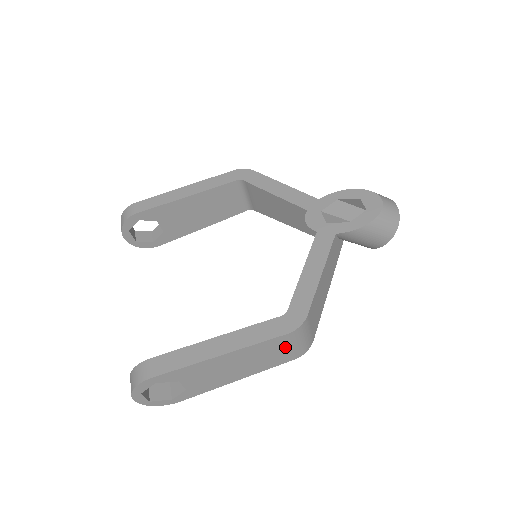
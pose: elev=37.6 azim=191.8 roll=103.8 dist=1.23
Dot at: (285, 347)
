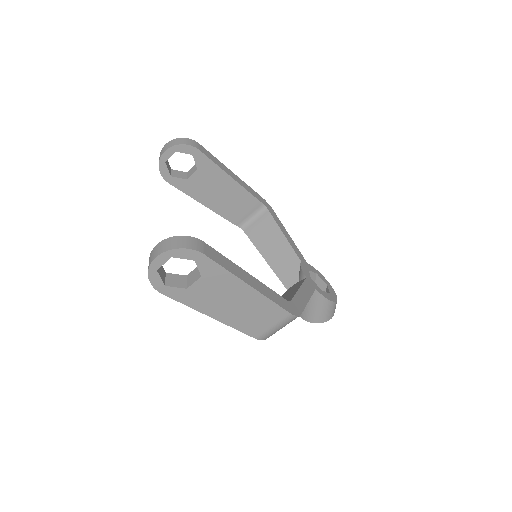
Dot at: (271, 322)
